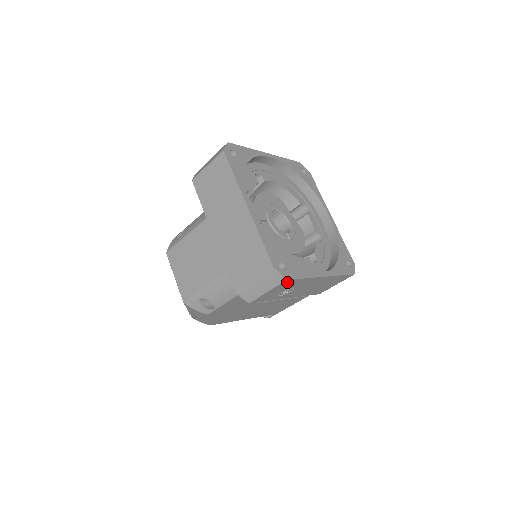
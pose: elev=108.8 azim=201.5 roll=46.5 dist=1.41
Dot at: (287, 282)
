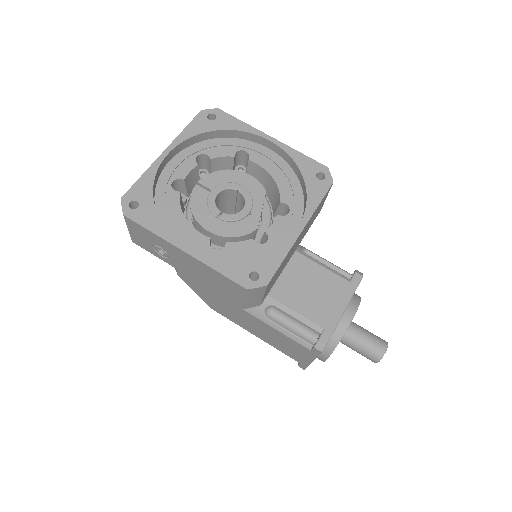
Dot at: (132, 223)
